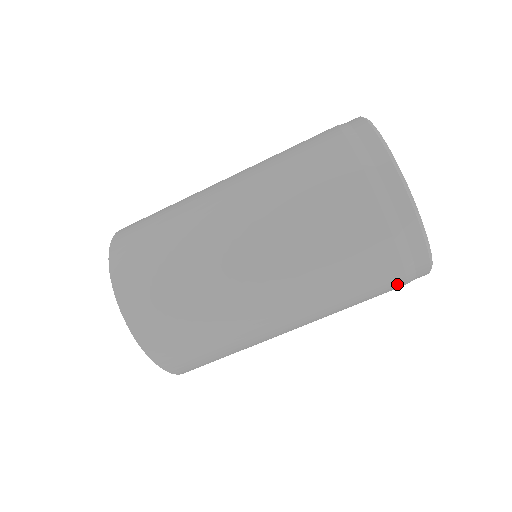
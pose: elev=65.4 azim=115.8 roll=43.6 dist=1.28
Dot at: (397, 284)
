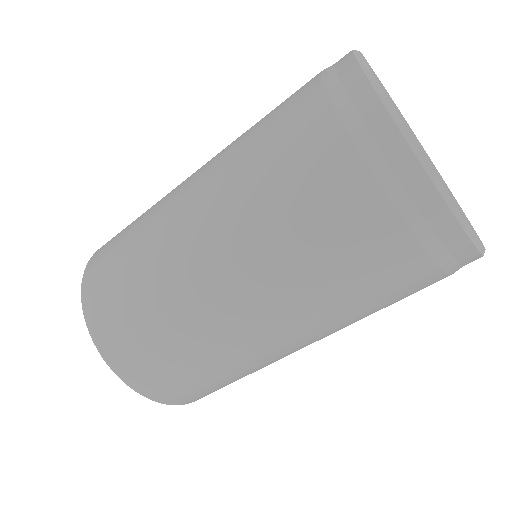
Dot at: occluded
